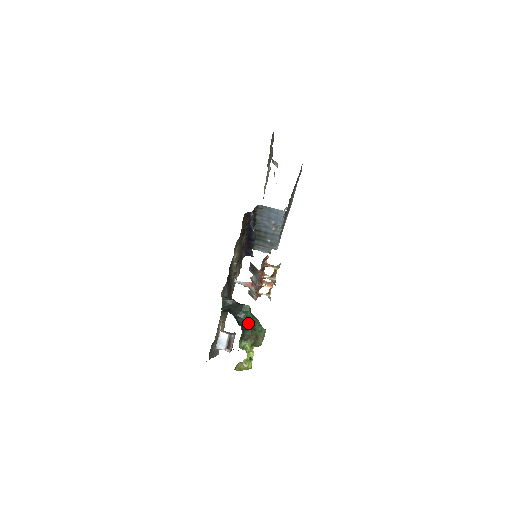
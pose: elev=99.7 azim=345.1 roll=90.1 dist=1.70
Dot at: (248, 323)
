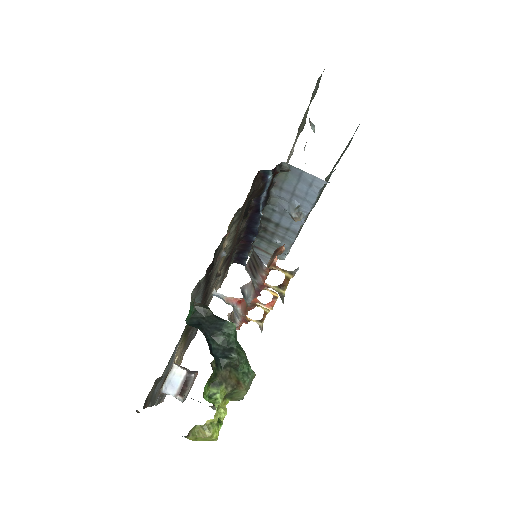
Dot at: (228, 354)
